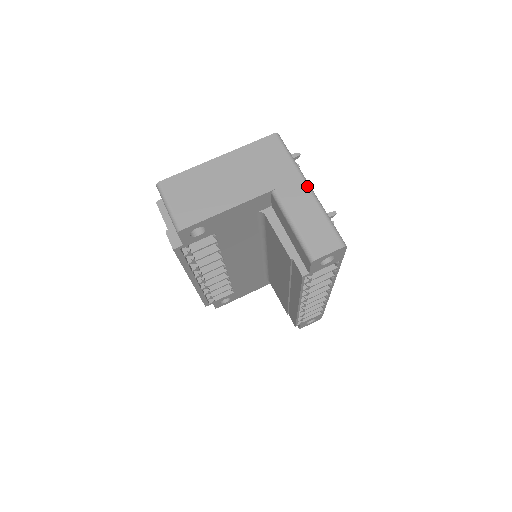
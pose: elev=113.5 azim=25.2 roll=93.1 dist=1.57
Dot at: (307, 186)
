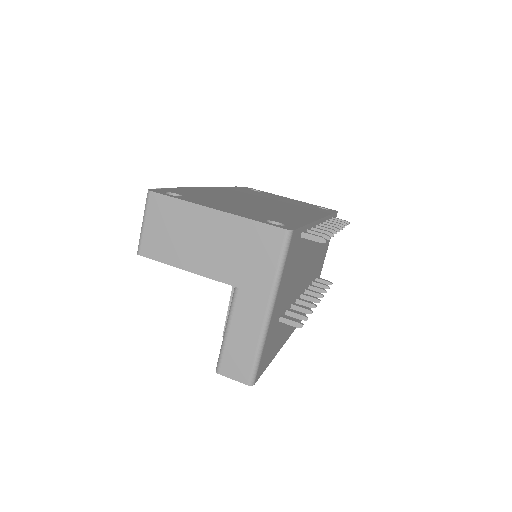
Dot at: (267, 310)
